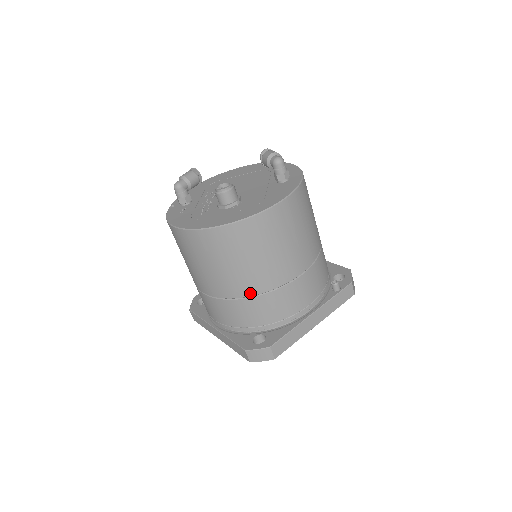
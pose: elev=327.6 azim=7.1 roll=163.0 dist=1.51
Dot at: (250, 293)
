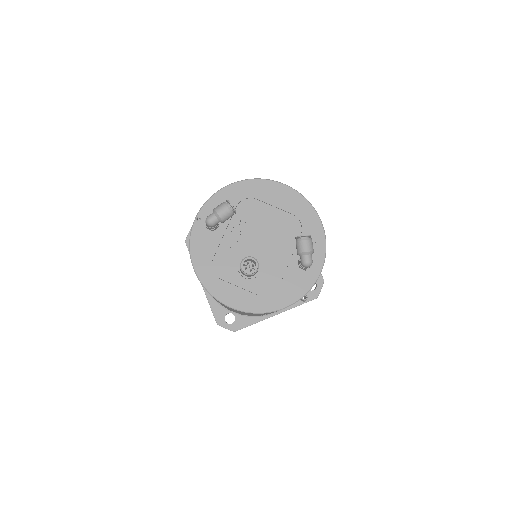
Dot at: occluded
